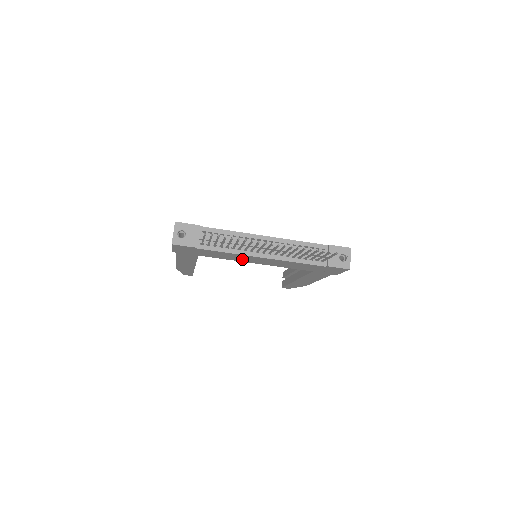
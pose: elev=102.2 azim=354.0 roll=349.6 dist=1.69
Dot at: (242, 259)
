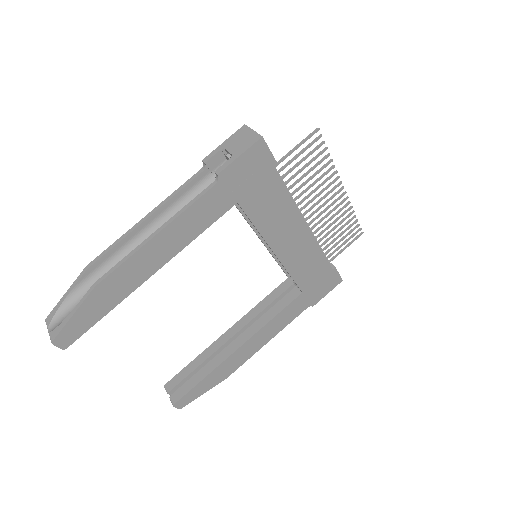
Dot at: (277, 230)
